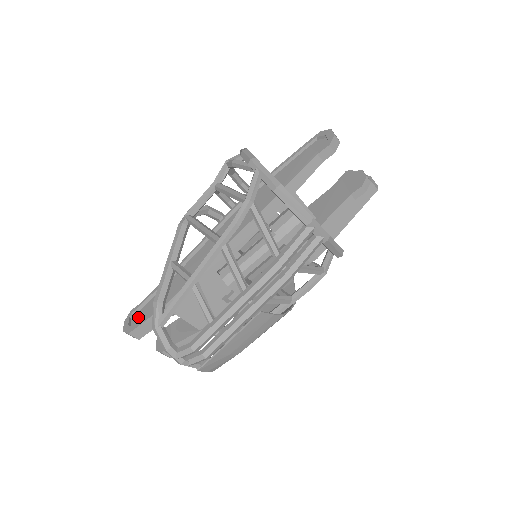
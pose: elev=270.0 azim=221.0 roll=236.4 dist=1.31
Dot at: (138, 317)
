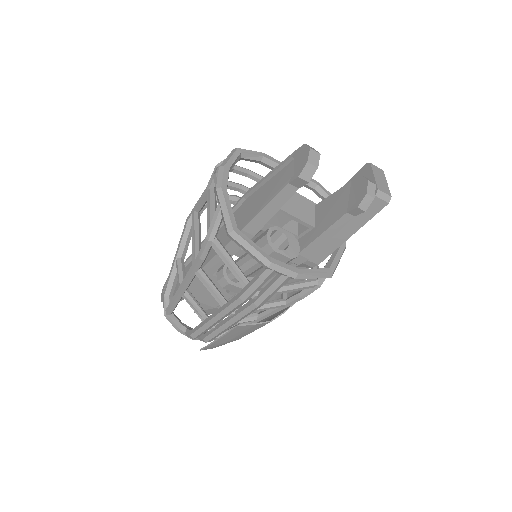
Dot at: occluded
